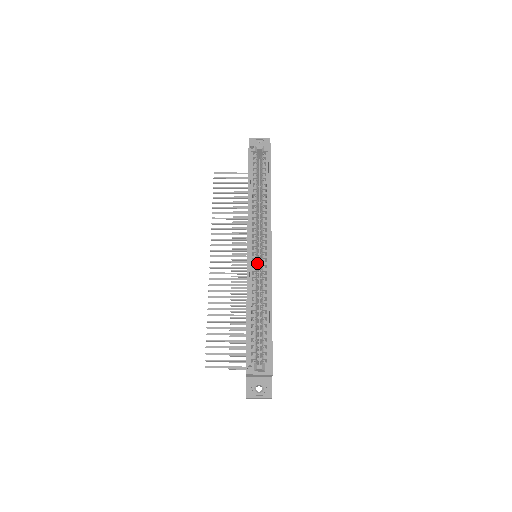
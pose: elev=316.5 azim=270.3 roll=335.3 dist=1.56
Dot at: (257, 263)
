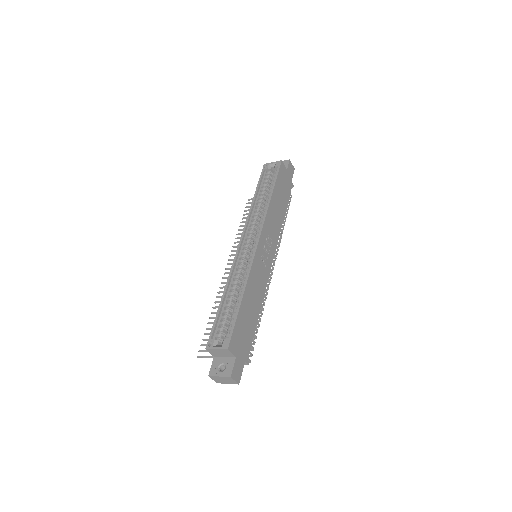
Dot at: (247, 257)
